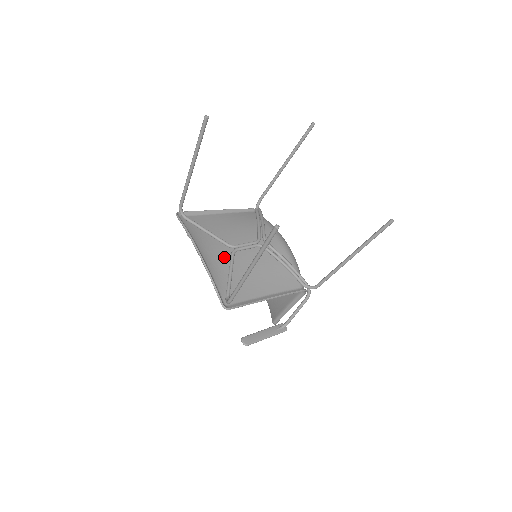
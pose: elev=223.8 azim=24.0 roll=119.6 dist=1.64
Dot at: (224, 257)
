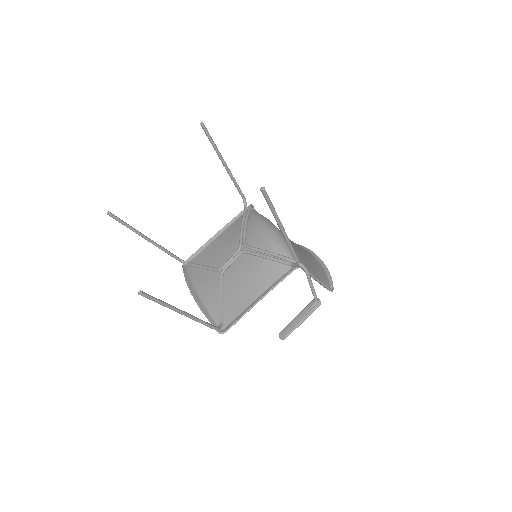
Dot at: (216, 284)
